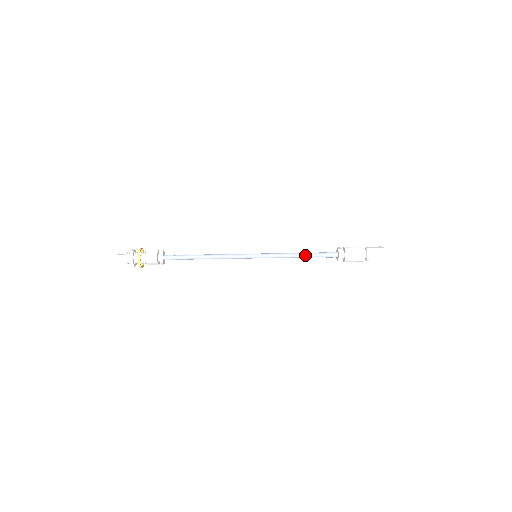
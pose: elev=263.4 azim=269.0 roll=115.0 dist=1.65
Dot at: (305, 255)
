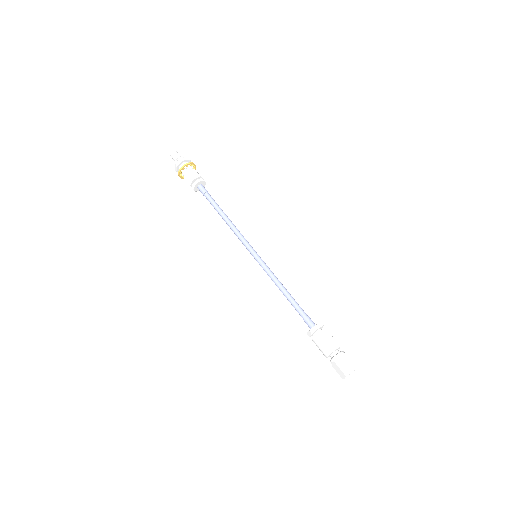
Dot at: (291, 296)
